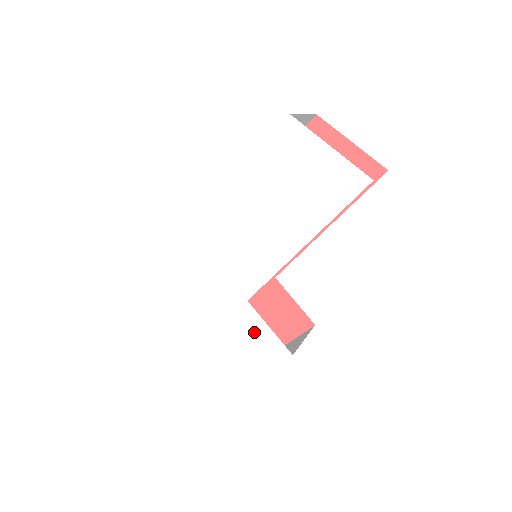
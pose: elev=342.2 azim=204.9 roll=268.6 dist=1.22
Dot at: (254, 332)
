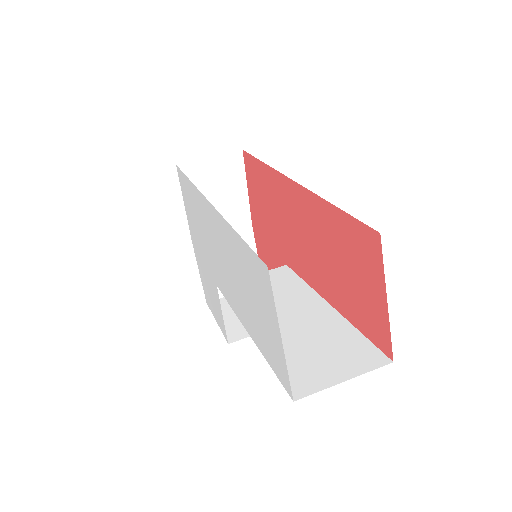
Dot at: (216, 302)
